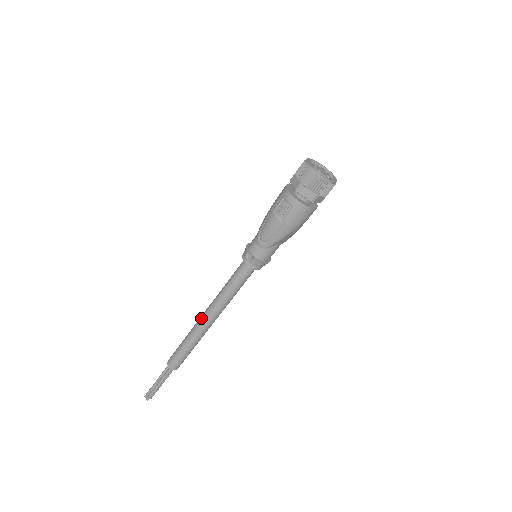
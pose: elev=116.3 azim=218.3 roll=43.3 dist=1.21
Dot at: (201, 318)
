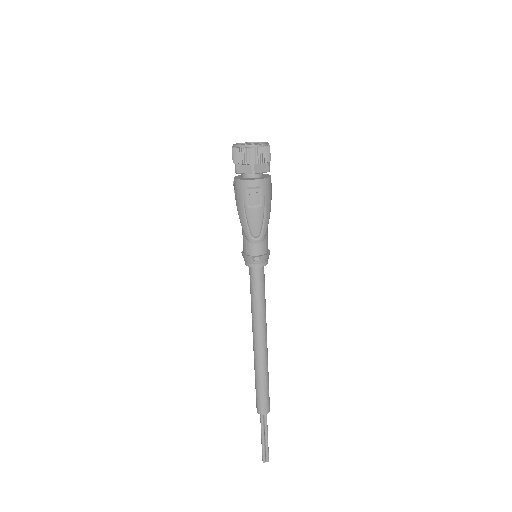
Dot at: (257, 348)
